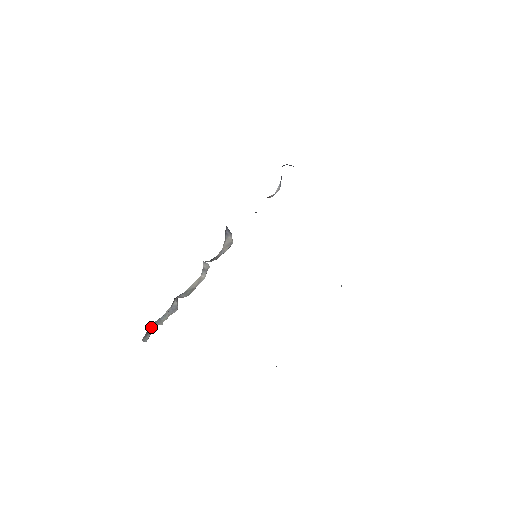
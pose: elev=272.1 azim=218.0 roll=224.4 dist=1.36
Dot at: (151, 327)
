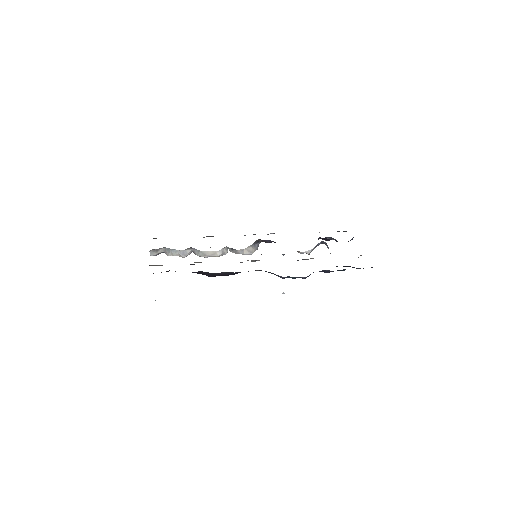
Dot at: (163, 251)
